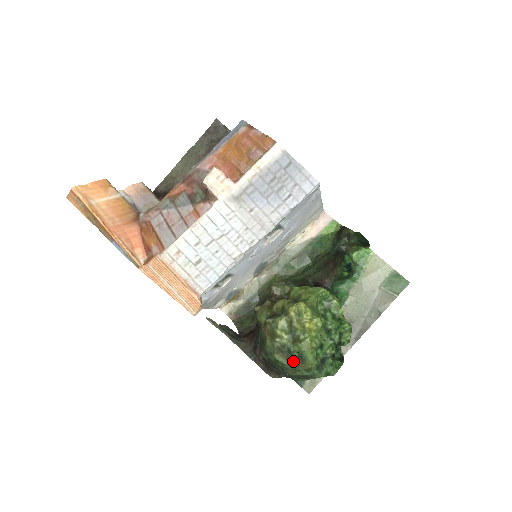
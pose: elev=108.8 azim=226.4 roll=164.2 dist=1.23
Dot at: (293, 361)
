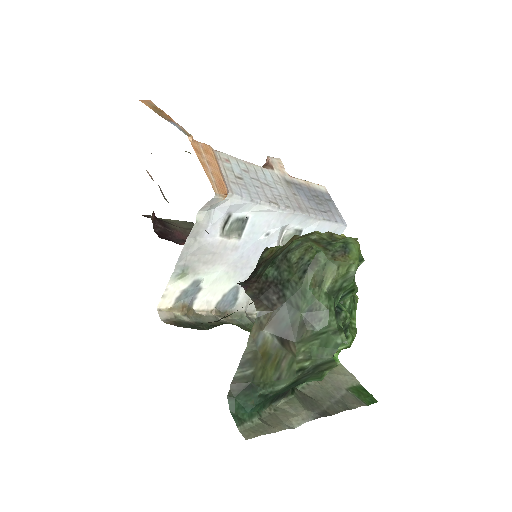
Dot at: (331, 252)
